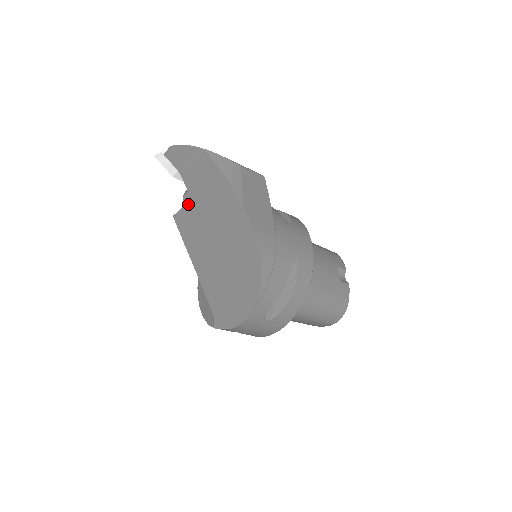
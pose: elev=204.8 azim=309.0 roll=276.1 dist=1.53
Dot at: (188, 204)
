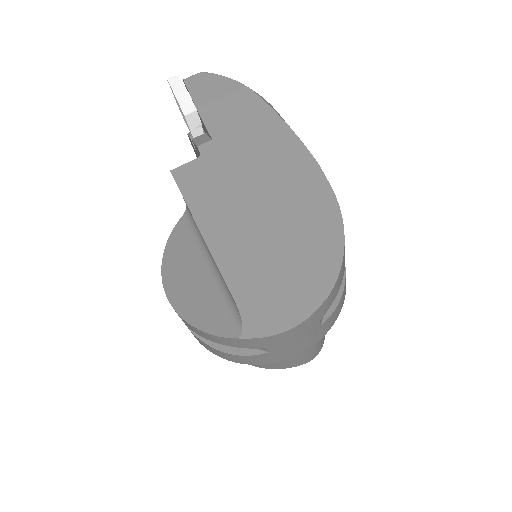
Dot at: (209, 155)
